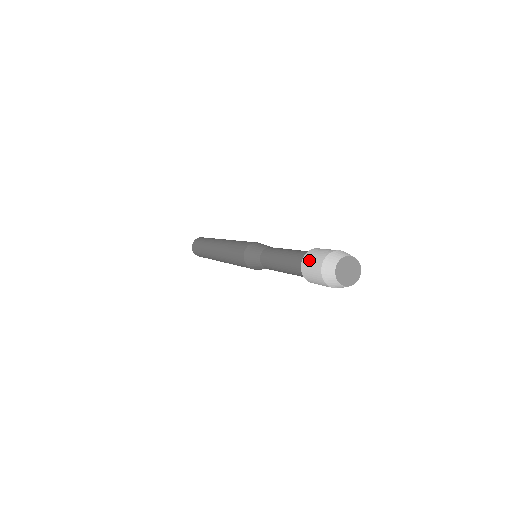
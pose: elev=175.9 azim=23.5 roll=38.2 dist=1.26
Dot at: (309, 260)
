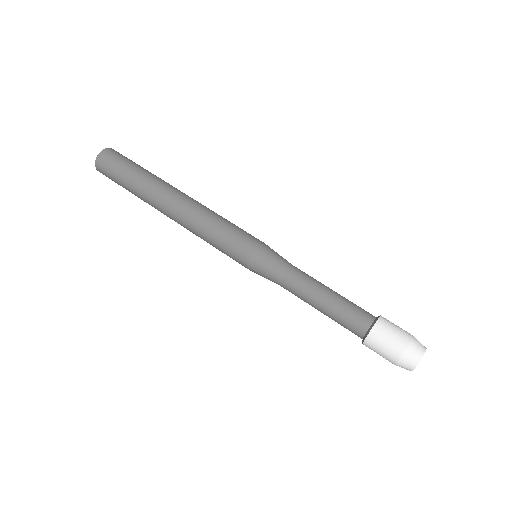
Dot at: (375, 350)
